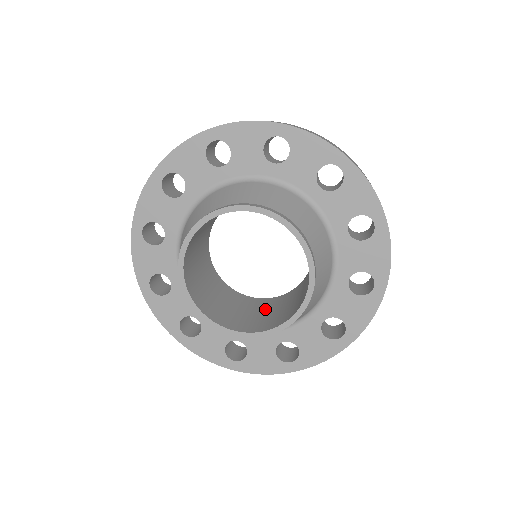
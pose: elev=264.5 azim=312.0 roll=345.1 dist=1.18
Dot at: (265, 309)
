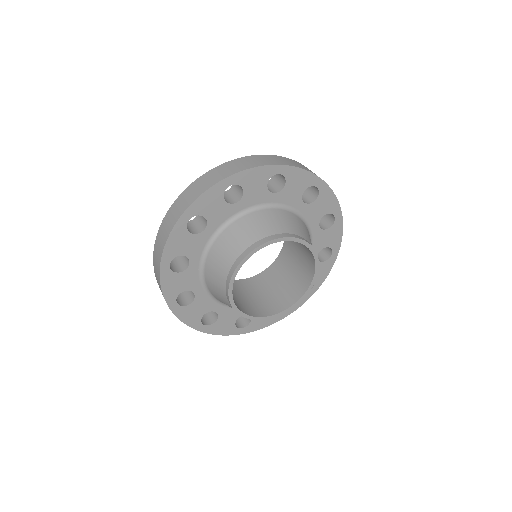
Dot at: occluded
